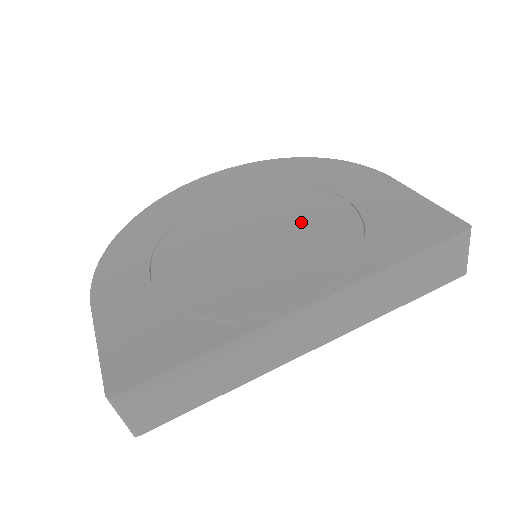
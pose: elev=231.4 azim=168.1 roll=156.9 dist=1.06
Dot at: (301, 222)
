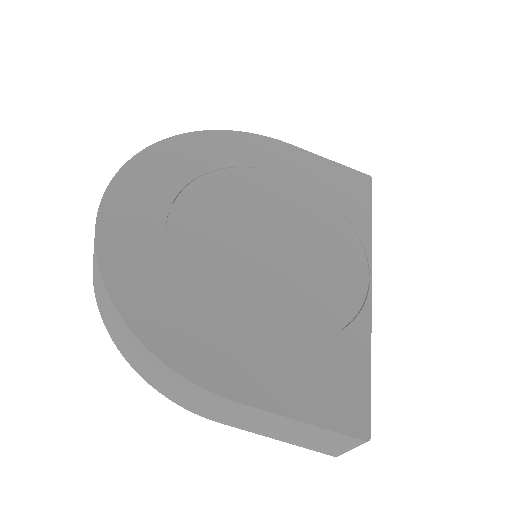
Dot at: (284, 210)
